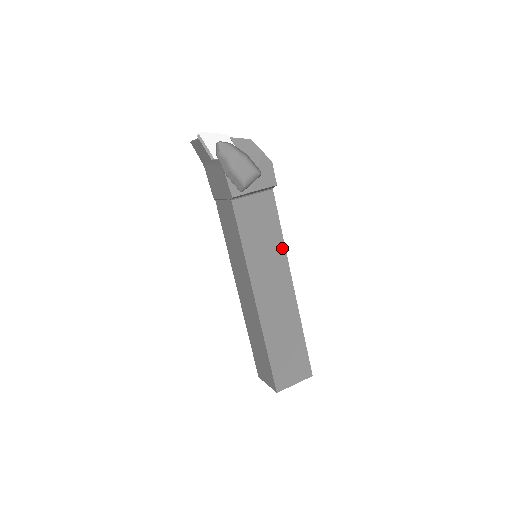
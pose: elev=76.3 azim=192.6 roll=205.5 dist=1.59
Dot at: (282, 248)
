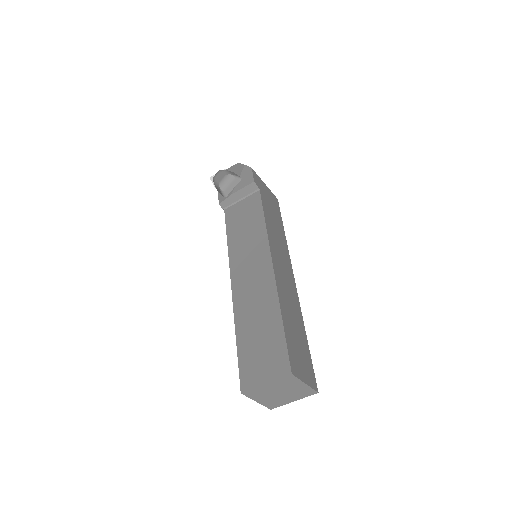
Dot at: (264, 233)
